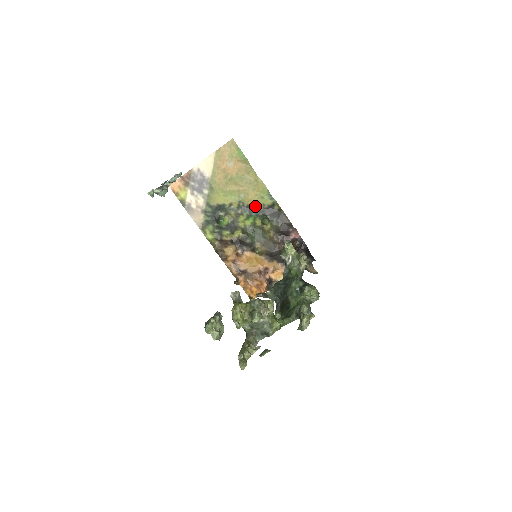
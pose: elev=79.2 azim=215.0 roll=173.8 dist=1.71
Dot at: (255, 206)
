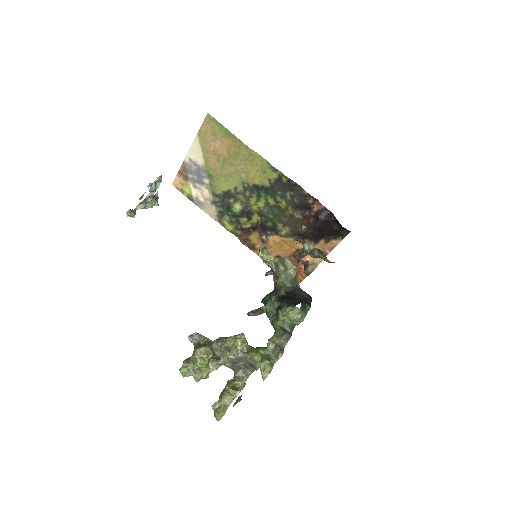
Dot at: (261, 184)
